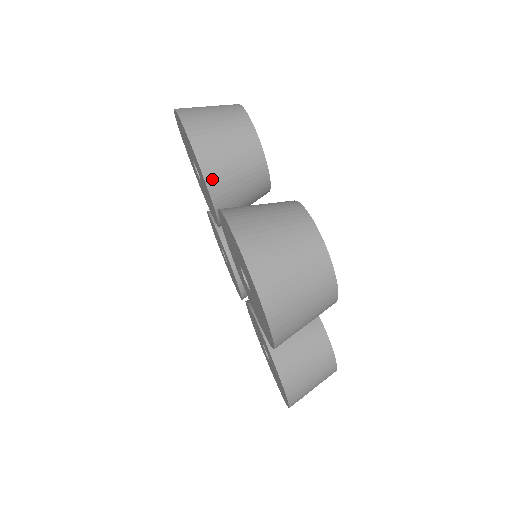
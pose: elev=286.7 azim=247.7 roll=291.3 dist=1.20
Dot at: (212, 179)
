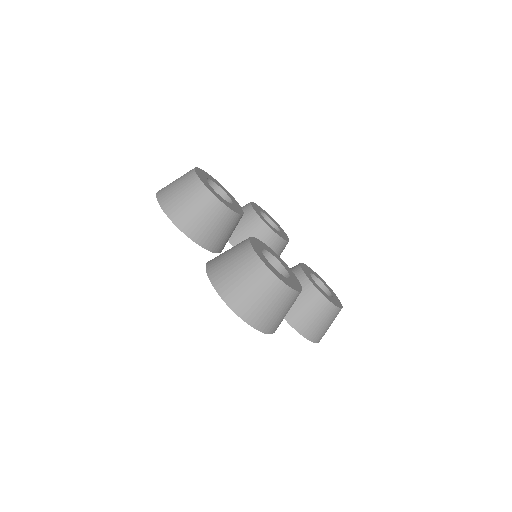
Dot at: (198, 238)
